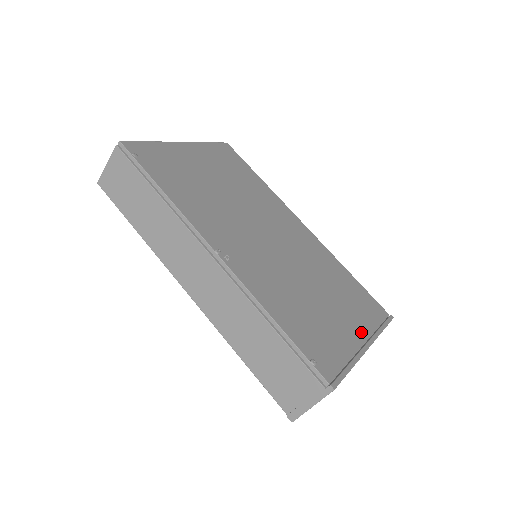
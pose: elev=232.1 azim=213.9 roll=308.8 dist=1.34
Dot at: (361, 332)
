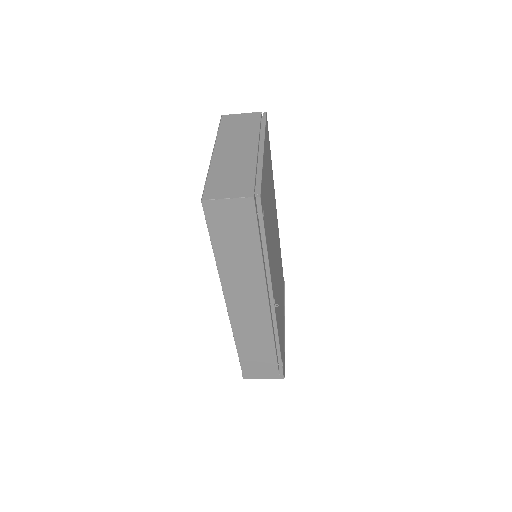
Dot at: (283, 314)
